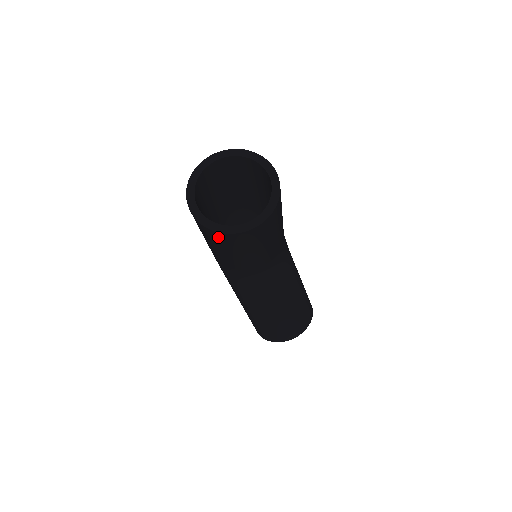
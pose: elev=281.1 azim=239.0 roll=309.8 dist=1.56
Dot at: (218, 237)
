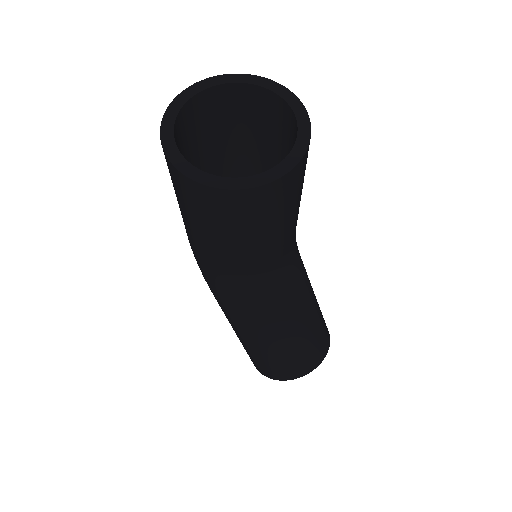
Dot at: (223, 202)
